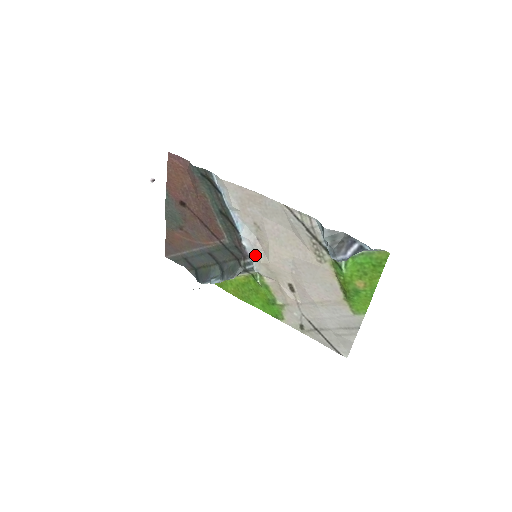
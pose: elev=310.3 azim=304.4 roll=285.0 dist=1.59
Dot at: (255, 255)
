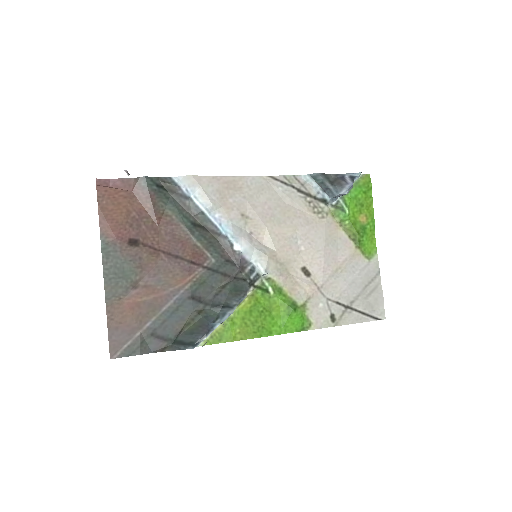
Dot at: (256, 254)
